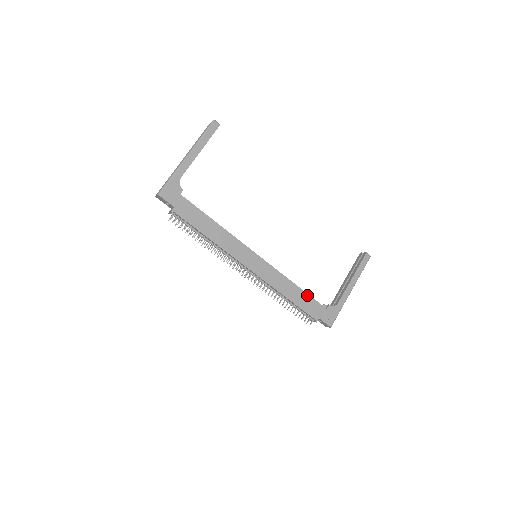
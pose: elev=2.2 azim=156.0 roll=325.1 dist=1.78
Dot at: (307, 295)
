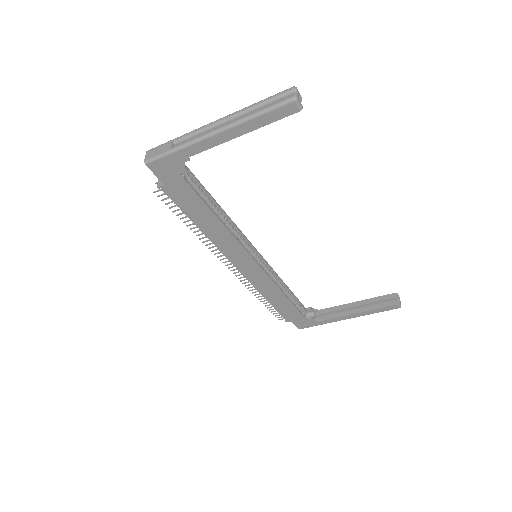
Dot at: (292, 305)
